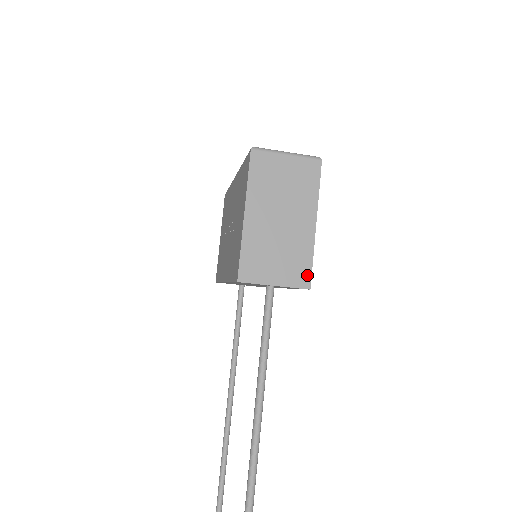
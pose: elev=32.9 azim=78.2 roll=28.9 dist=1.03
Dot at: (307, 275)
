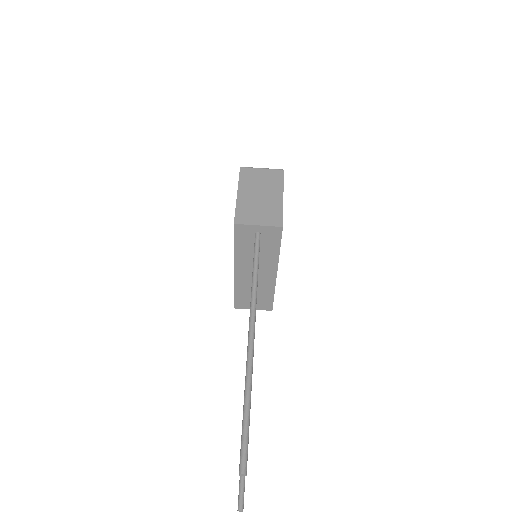
Dot at: (280, 220)
